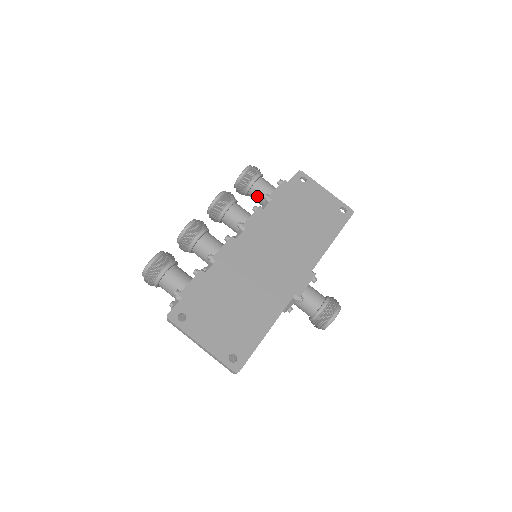
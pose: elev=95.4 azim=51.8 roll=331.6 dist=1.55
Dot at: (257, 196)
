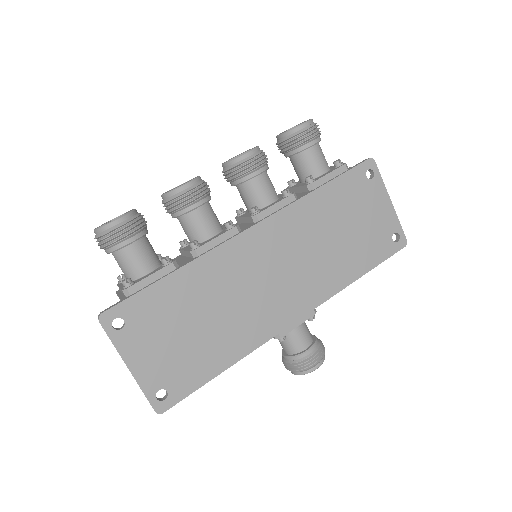
Dot at: (299, 168)
